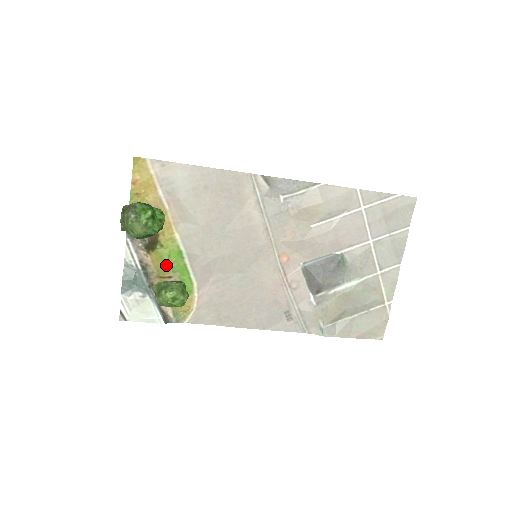
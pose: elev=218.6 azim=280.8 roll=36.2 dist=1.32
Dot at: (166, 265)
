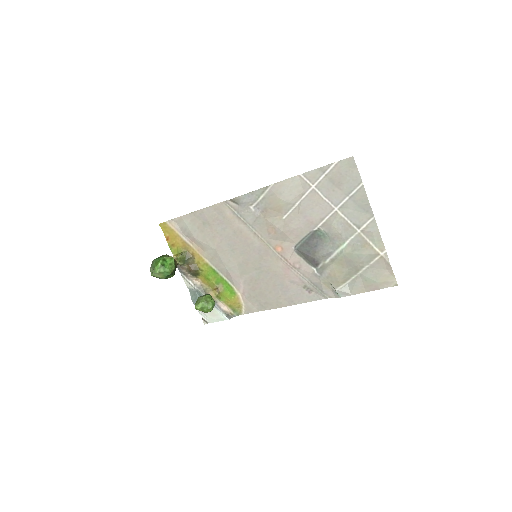
Dot at: (211, 281)
